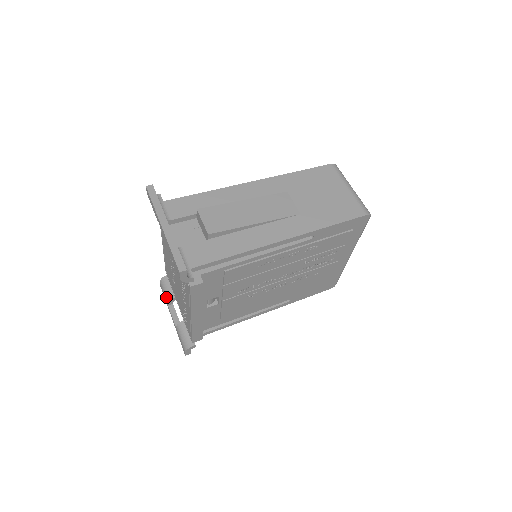
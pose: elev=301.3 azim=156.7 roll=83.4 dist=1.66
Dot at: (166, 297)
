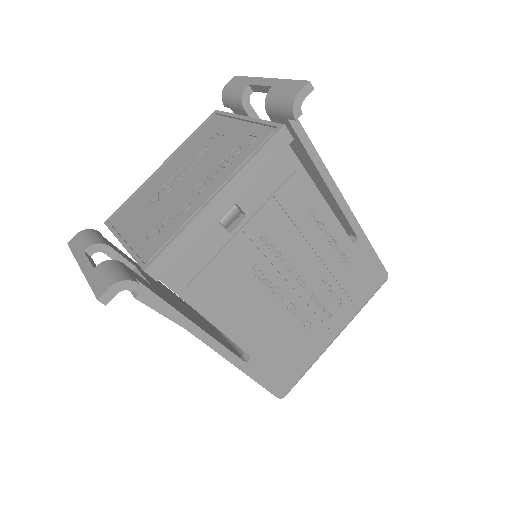
Dot at: (88, 241)
